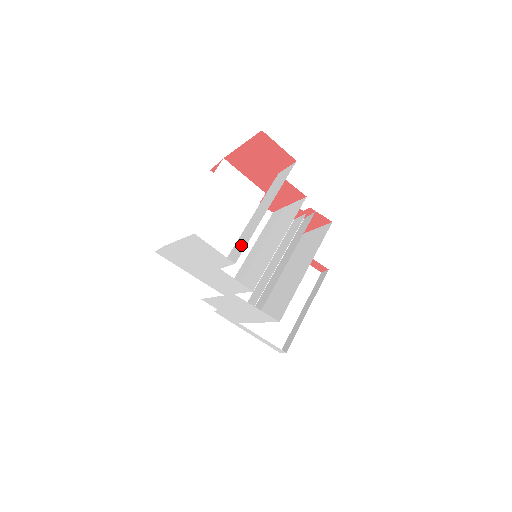
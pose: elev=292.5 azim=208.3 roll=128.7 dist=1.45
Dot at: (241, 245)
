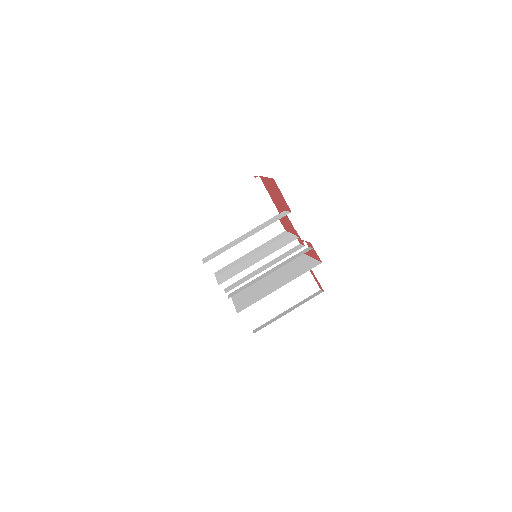
Dot at: (219, 252)
